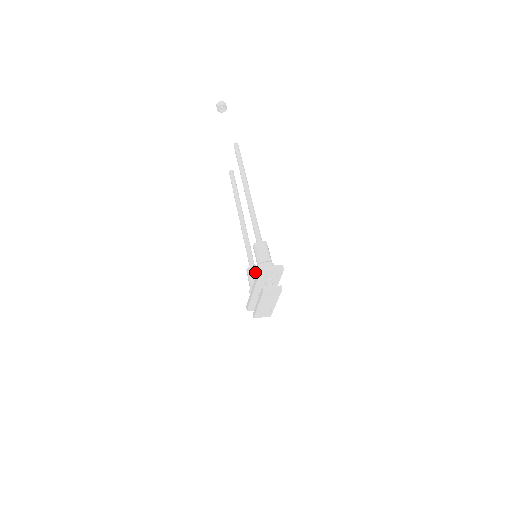
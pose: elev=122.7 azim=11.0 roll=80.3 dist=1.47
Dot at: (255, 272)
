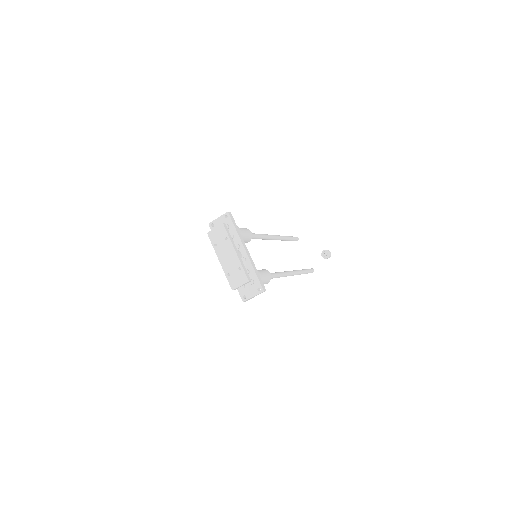
Dot at: occluded
